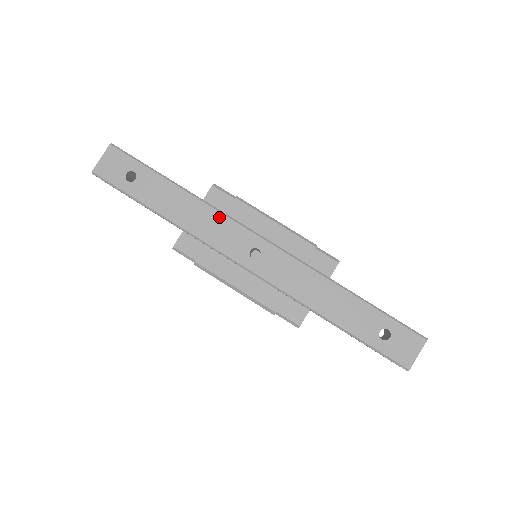
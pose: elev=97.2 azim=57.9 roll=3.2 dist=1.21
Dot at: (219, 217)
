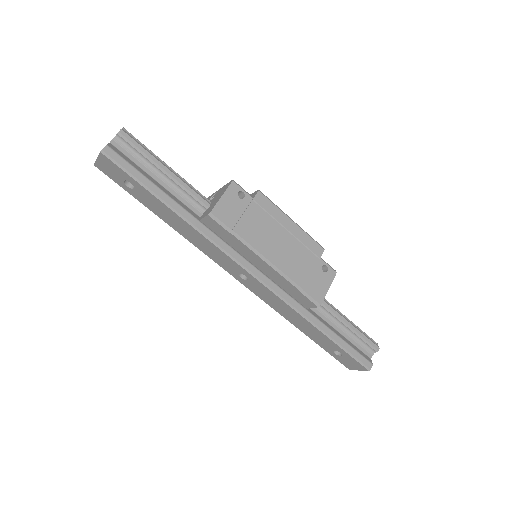
Dot at: (212, 246)
